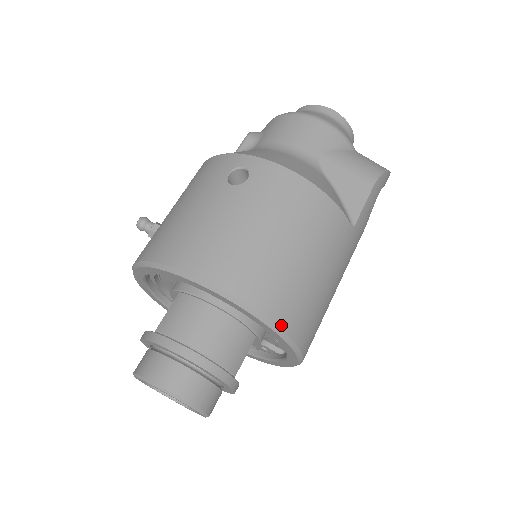
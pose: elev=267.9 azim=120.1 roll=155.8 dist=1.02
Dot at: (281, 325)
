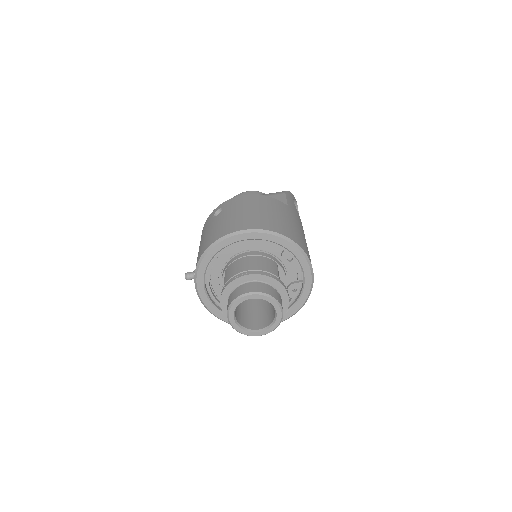
Dot at: (277, 232)
